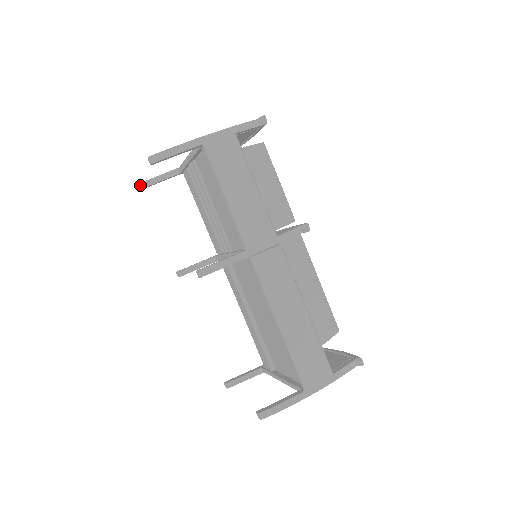
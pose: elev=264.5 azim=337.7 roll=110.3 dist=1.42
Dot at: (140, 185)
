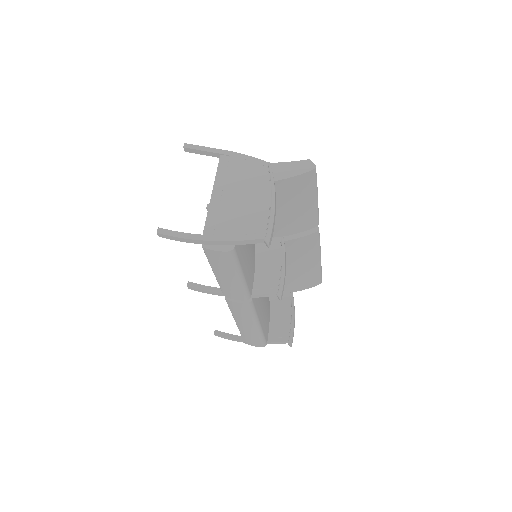
Dot at: (184, 149)
